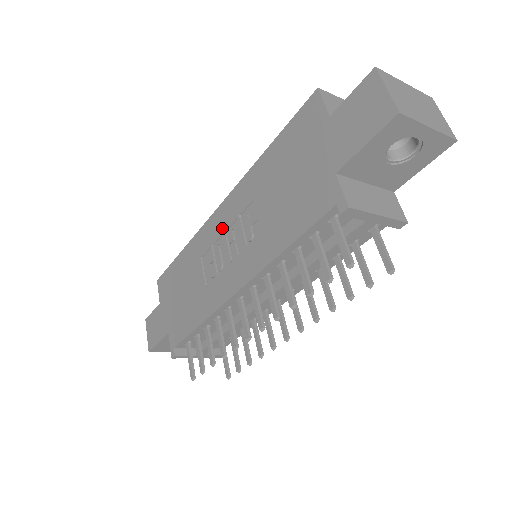
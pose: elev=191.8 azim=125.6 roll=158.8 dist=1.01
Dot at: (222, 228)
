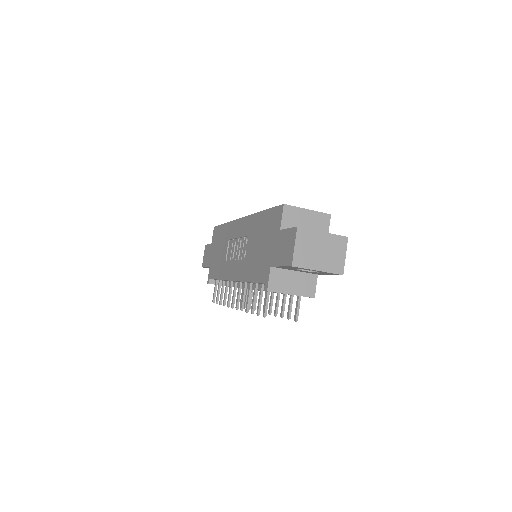
Dot at: (238, 234)
